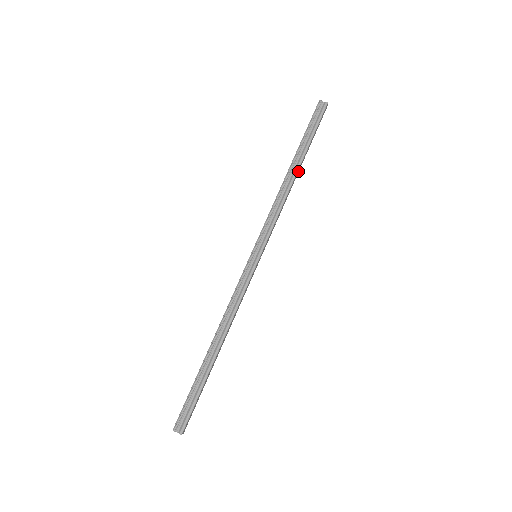
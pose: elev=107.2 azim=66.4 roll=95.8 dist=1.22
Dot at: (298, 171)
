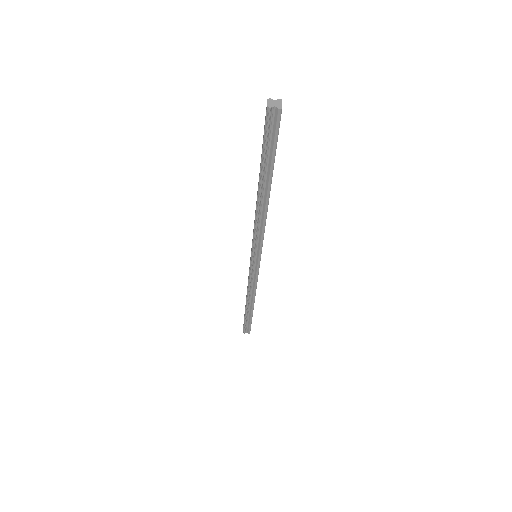
Dot at: occluded
